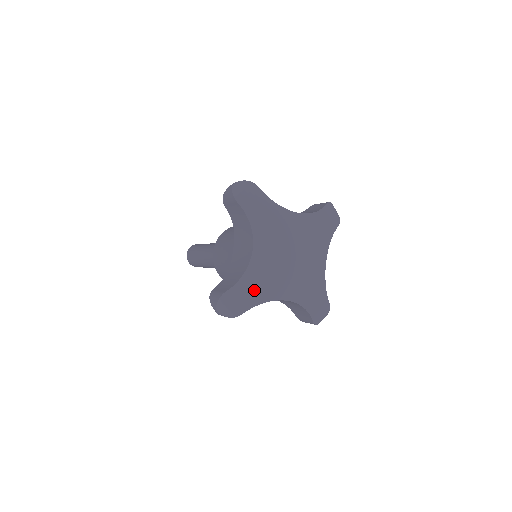
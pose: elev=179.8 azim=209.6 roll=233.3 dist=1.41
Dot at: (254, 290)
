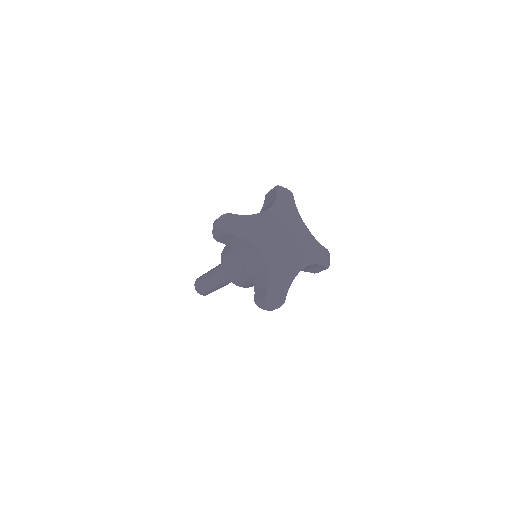
Dot at: (281, 279)
